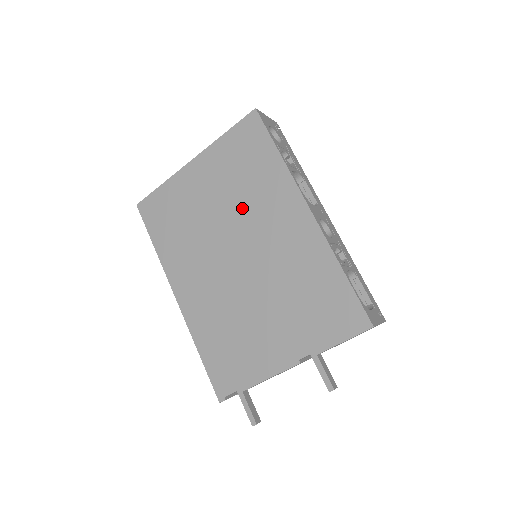
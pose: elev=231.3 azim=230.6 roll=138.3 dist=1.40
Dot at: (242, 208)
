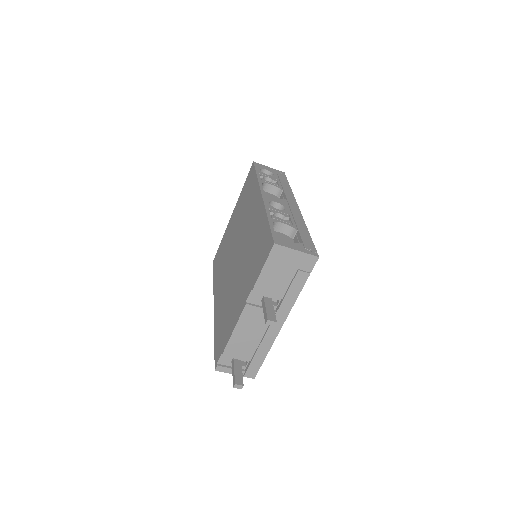
Dot at: (242, 222)
